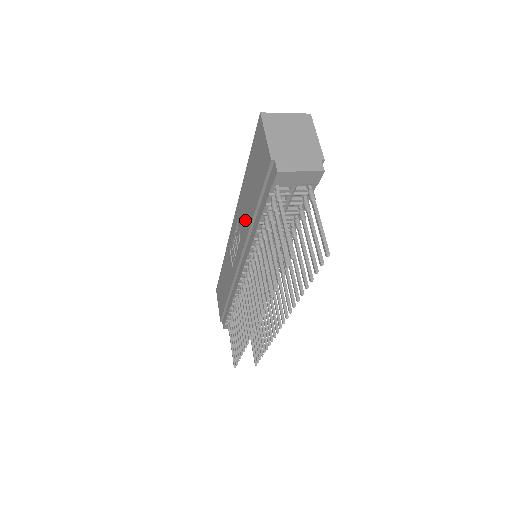
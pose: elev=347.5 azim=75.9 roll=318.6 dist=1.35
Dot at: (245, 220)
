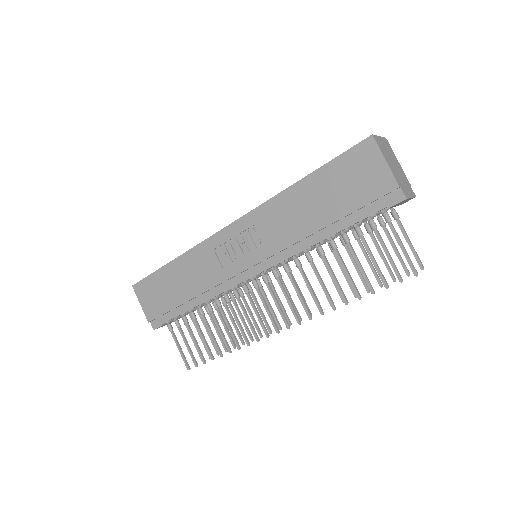
Dot at: (291, 227)
